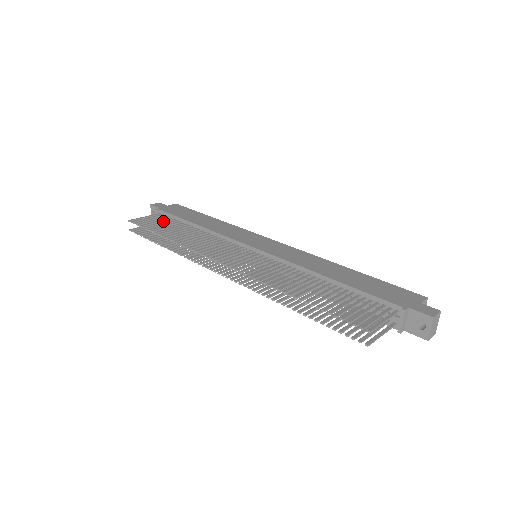
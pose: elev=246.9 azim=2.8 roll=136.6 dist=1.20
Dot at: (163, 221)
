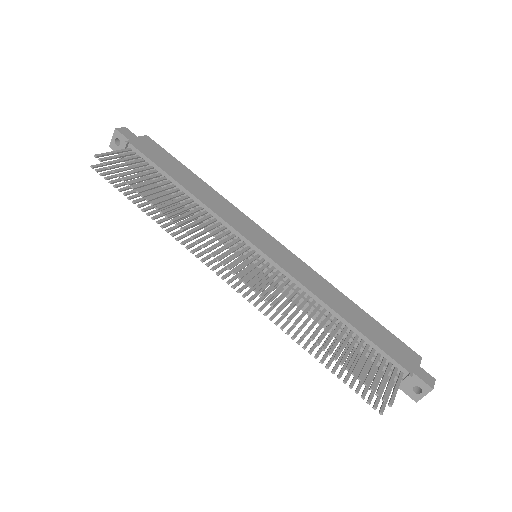
Dot at: (140, 168)
